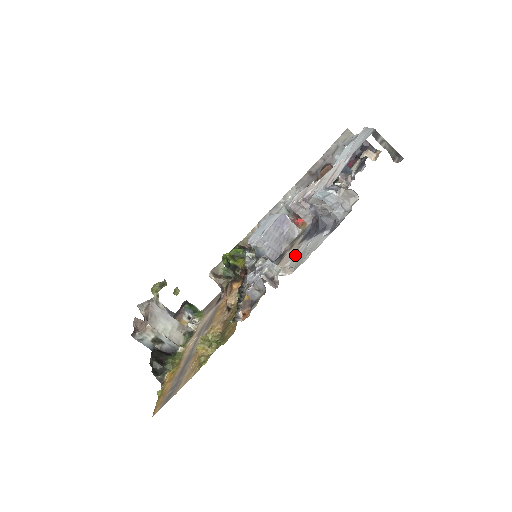
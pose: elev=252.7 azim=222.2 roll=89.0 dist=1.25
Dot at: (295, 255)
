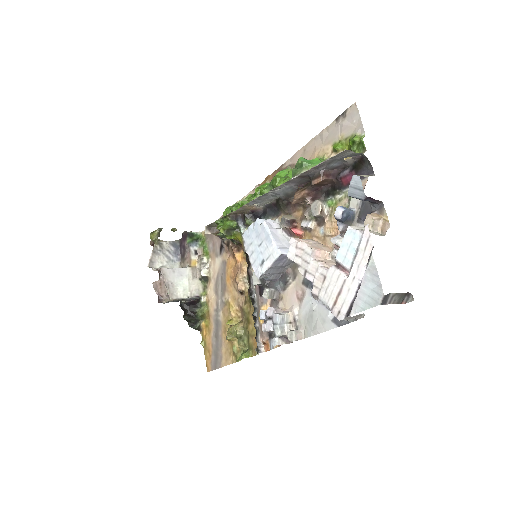
Dot at: (301, 305)
